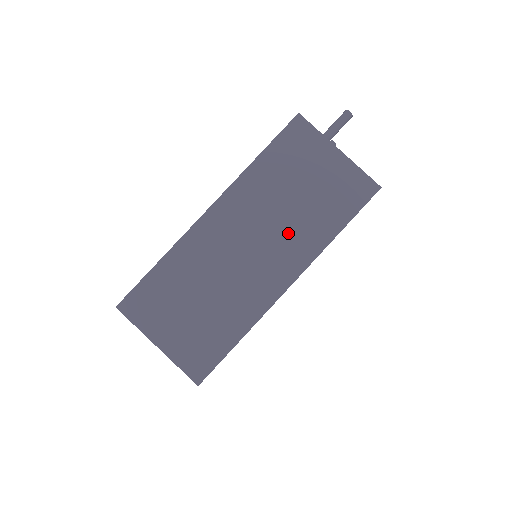
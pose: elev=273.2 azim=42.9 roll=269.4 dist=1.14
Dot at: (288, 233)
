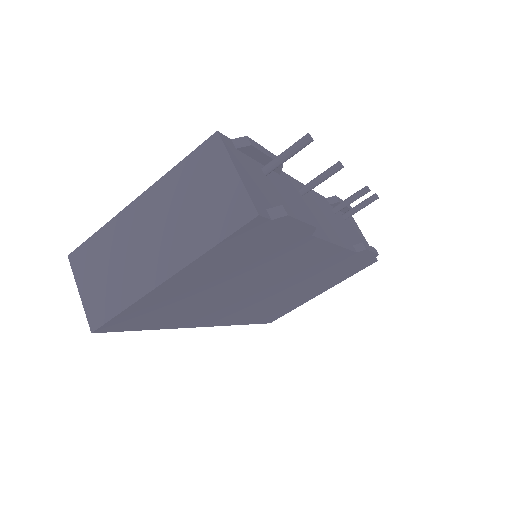
Dot at: (178, 235)
